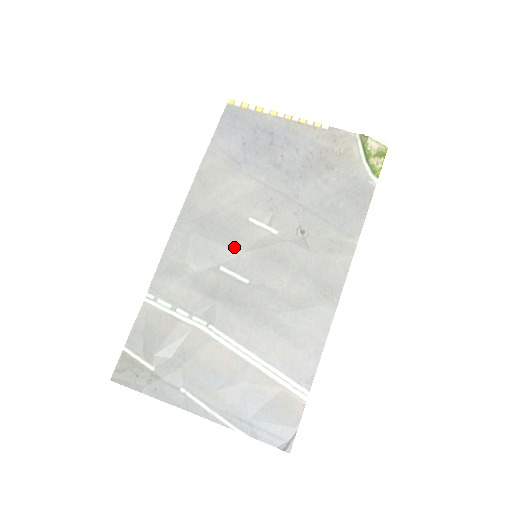
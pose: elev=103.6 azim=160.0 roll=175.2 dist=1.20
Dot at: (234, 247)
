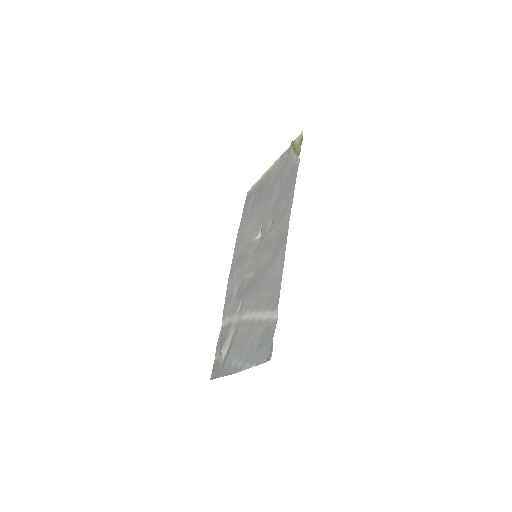
Dot at: (248, 261)
